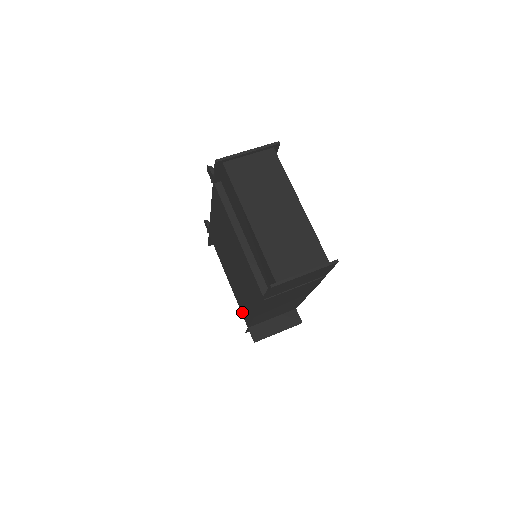
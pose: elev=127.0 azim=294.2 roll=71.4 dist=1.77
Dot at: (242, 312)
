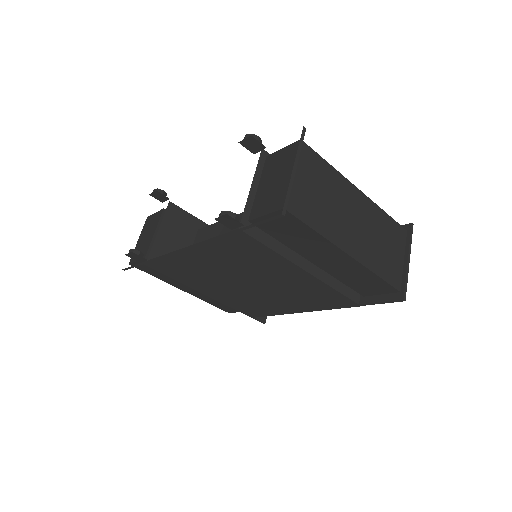
Dot at: (241, 311)
